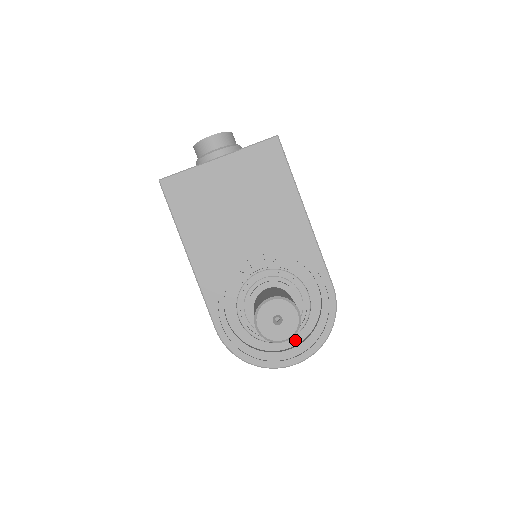
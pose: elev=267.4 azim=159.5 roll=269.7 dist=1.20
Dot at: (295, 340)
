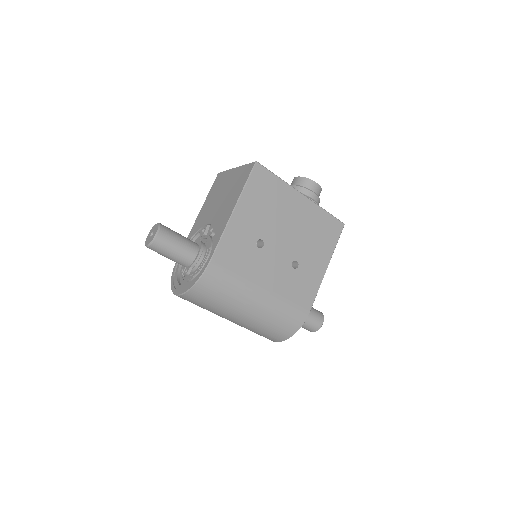
Dot at: occluded
